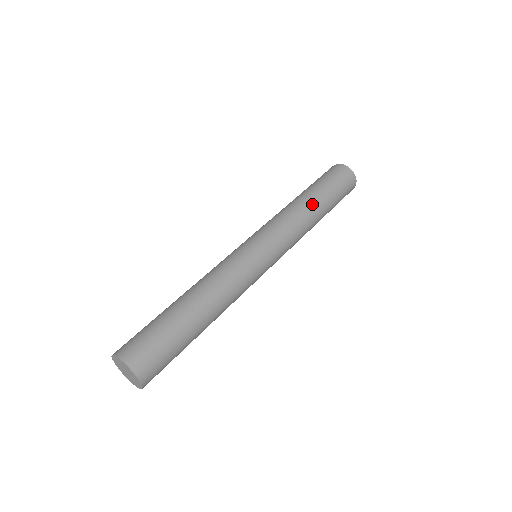
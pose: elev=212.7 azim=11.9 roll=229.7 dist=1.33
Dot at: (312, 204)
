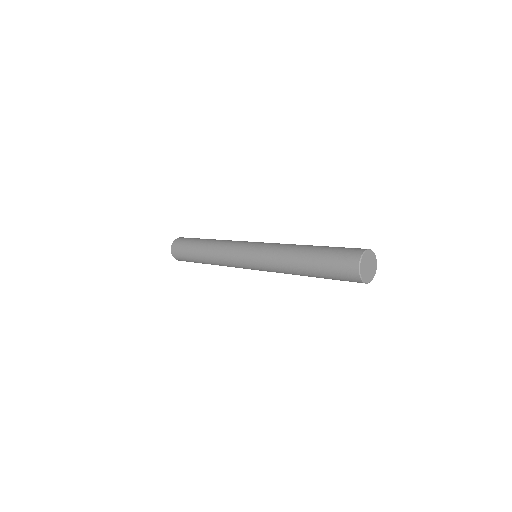
Dot at: (298, 268)
